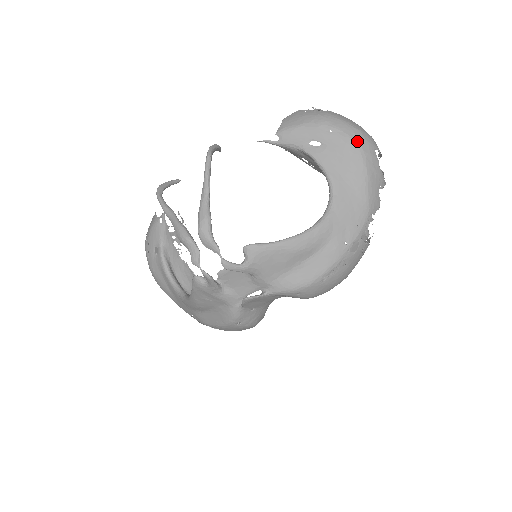
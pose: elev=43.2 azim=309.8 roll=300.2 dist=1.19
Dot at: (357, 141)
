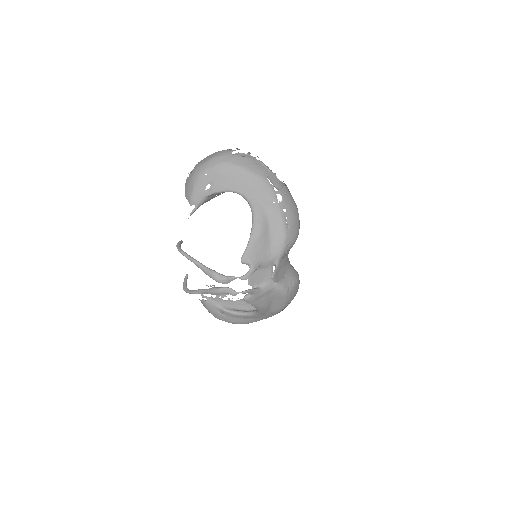
Dot at: (220, 163)
